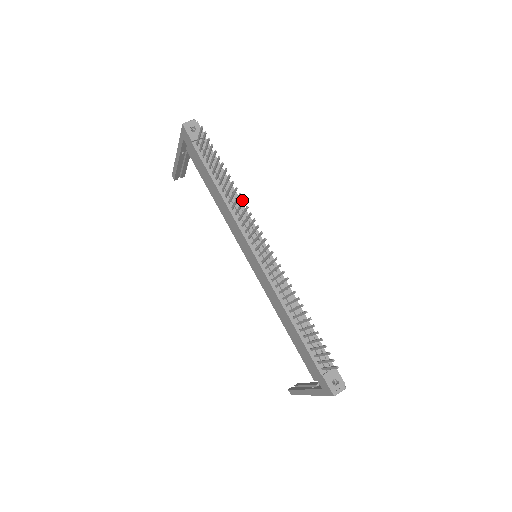
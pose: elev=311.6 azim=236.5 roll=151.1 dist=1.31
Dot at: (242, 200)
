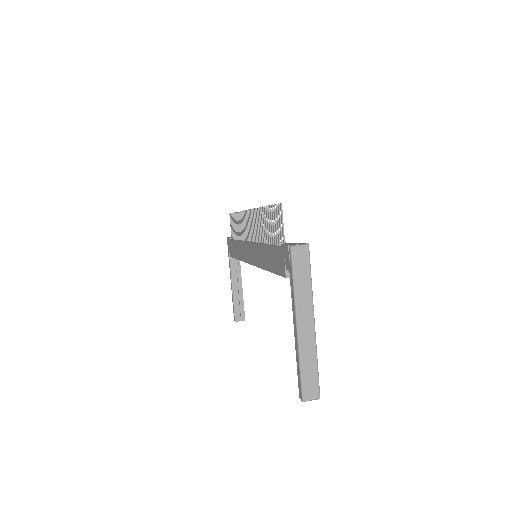
Dot at: (240, 213)
